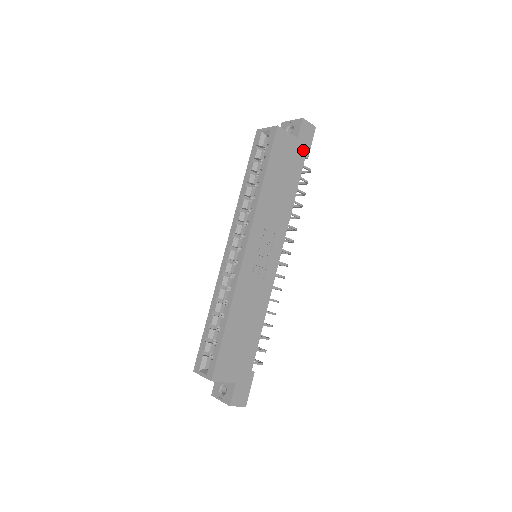
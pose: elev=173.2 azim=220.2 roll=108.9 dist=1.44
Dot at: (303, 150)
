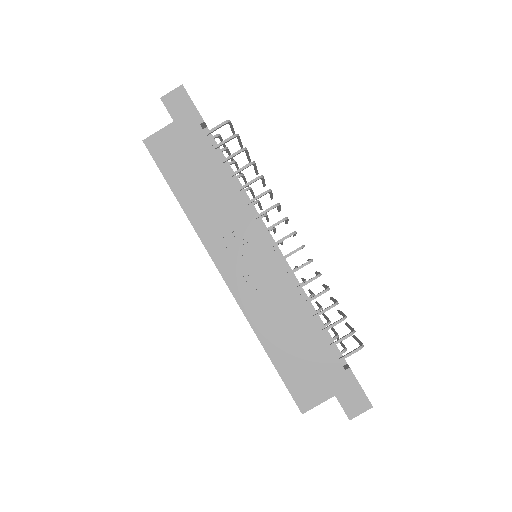
Dot at: (191, 122)
